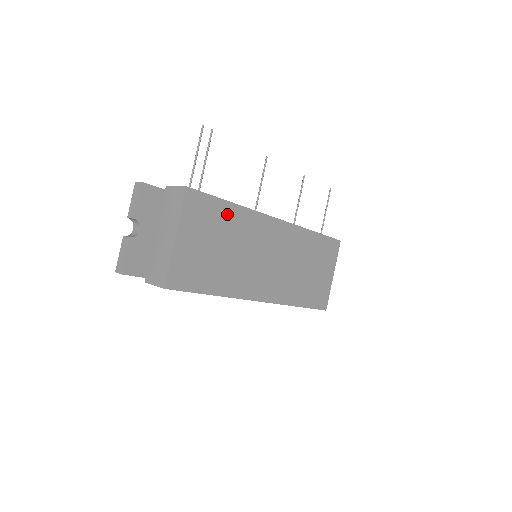
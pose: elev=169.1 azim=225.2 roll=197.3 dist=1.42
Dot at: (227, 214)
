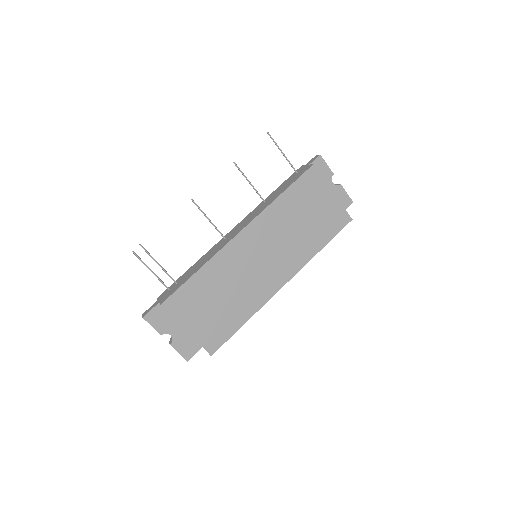
Dot at: (201, 281)
